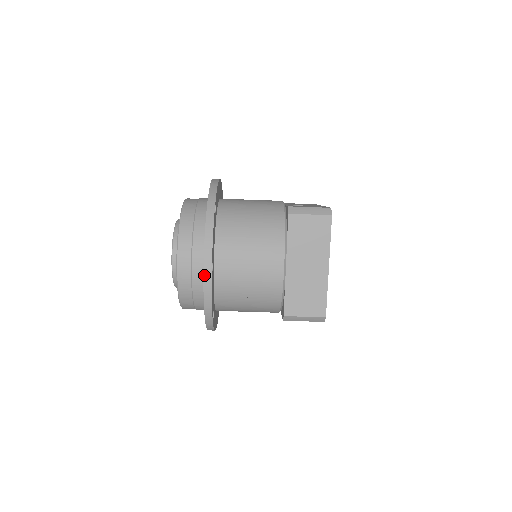
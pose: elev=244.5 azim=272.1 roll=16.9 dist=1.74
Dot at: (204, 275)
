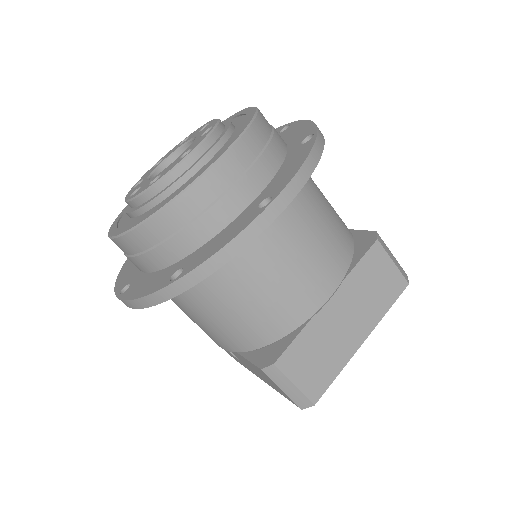
Dot at: (262, 213)
